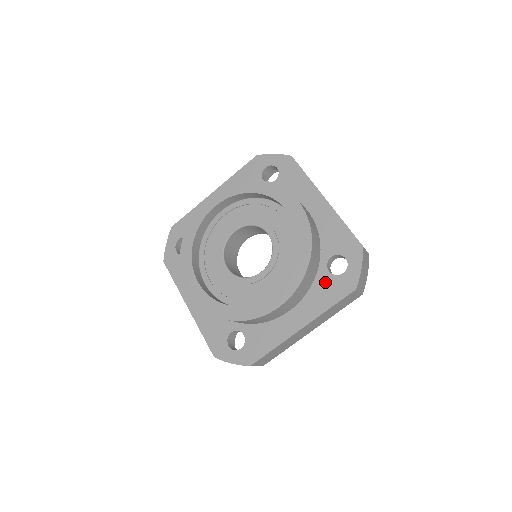
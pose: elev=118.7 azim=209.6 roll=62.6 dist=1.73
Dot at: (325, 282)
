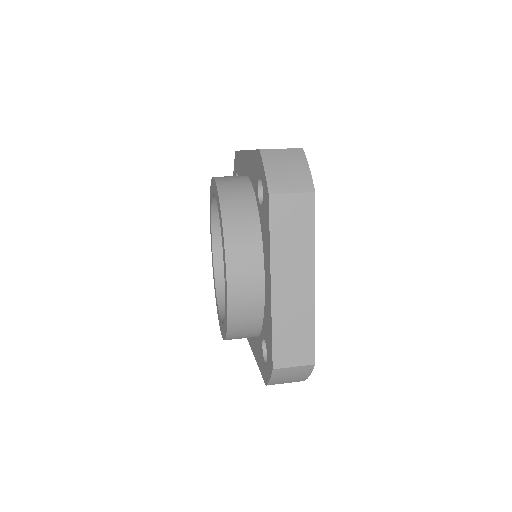
Dot at: (260, 349)
